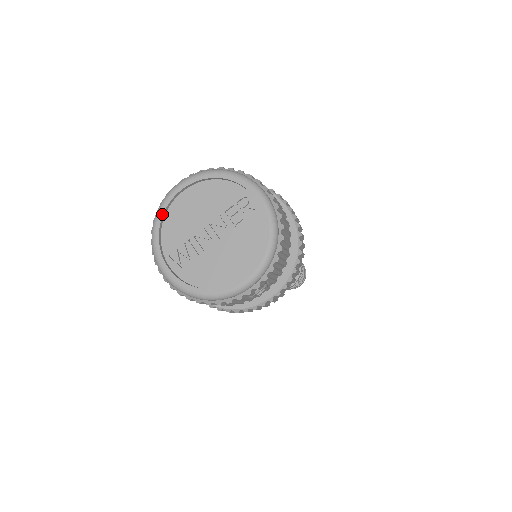
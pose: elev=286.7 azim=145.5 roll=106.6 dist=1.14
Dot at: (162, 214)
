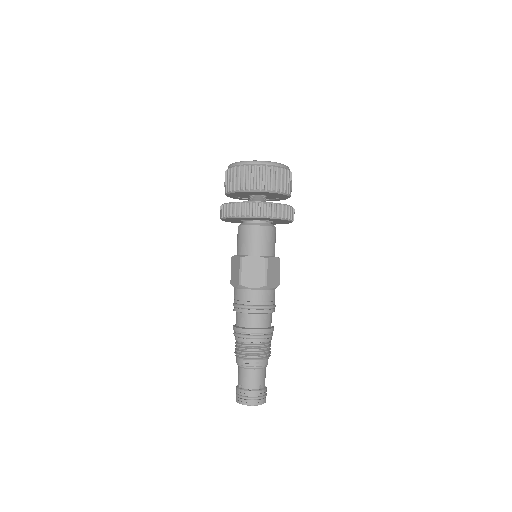
Dot at: occluded
